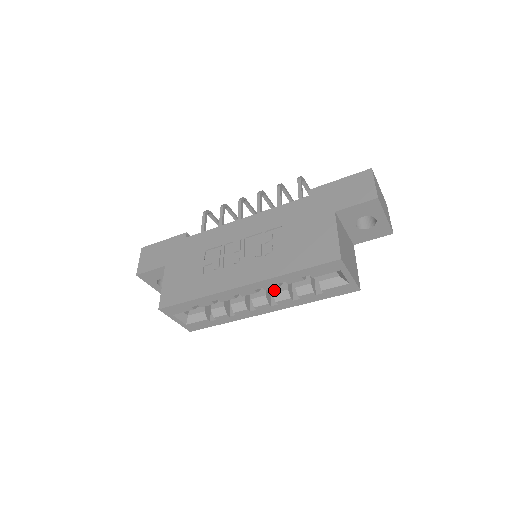
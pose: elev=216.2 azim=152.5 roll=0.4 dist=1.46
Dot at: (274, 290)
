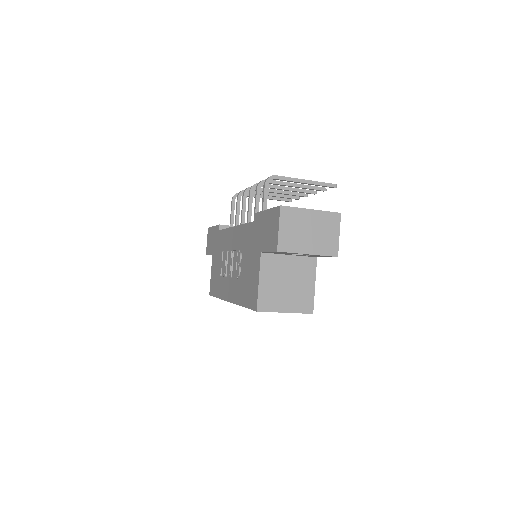
Dot at: occluded
